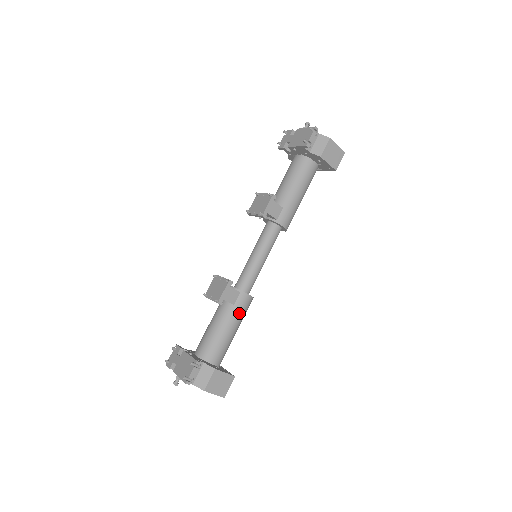
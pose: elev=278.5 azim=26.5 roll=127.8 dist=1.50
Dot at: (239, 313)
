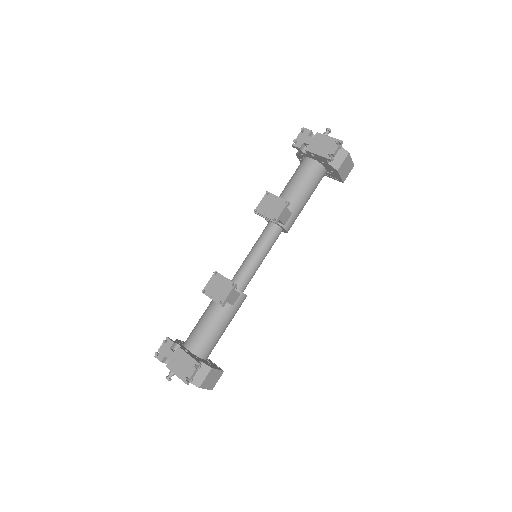
Dot at: (235, 312)
